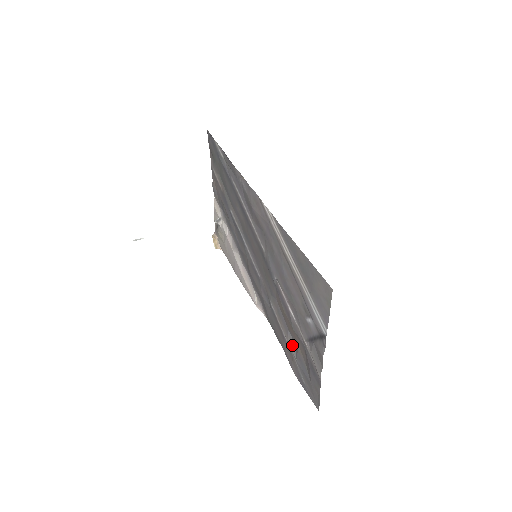
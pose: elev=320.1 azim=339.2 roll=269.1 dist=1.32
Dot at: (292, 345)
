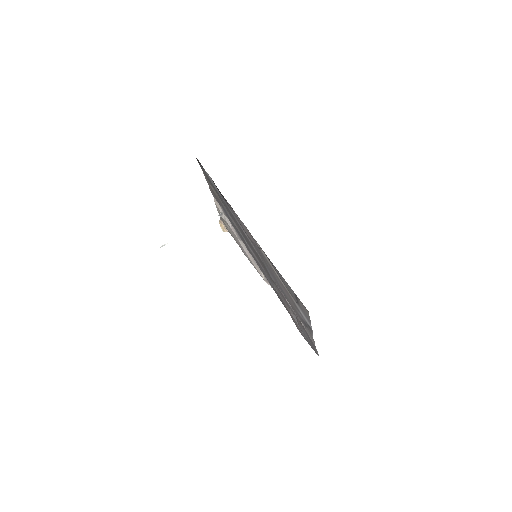
Dot at: (294, 316)
